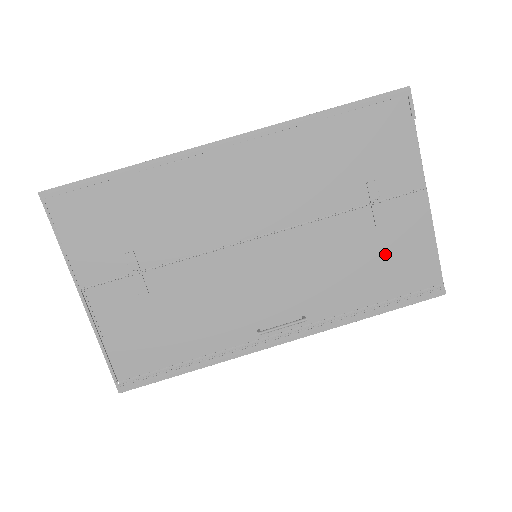
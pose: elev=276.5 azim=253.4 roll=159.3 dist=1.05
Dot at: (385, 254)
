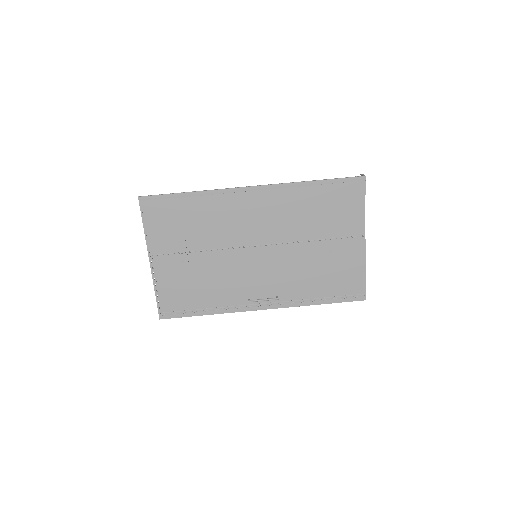
Dot at: (333, 270)
